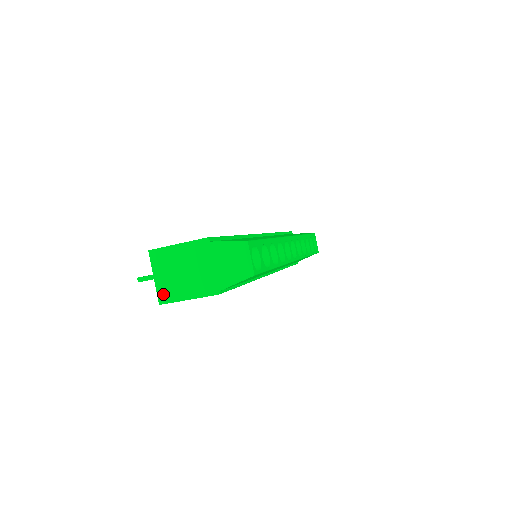
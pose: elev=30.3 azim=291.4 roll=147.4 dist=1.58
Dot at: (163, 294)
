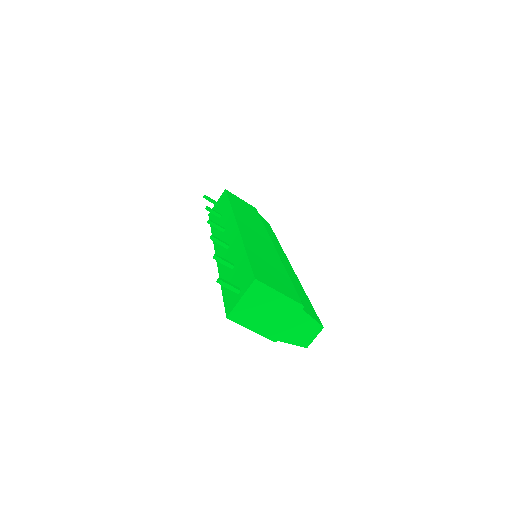
Dot at: (237, 314)
